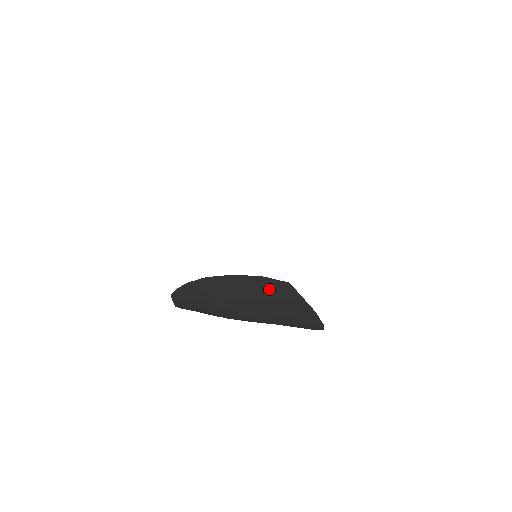
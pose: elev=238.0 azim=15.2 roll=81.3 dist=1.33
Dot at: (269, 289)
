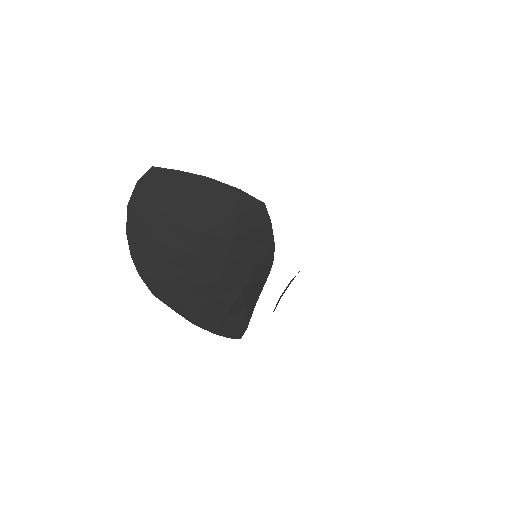
Dot at: (155, 190)
